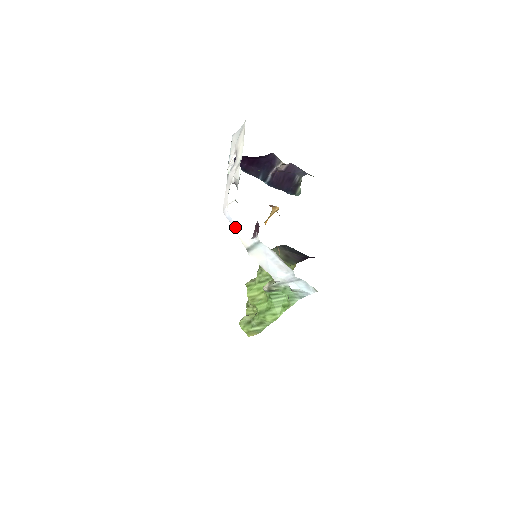
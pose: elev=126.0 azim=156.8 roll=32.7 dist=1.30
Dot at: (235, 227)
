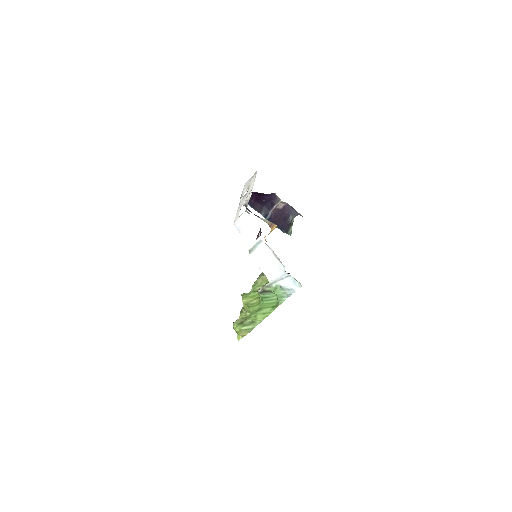
Dot at: (242, 234)
